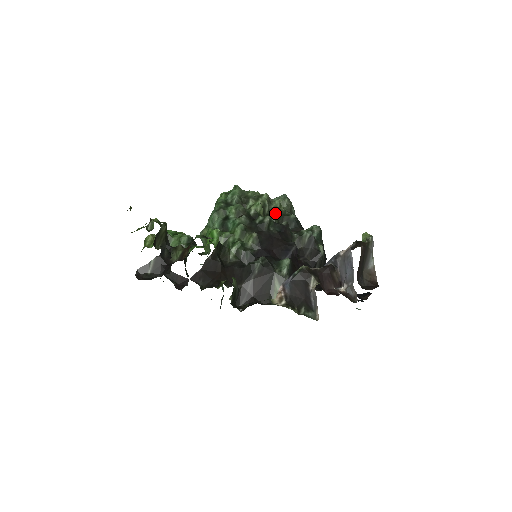
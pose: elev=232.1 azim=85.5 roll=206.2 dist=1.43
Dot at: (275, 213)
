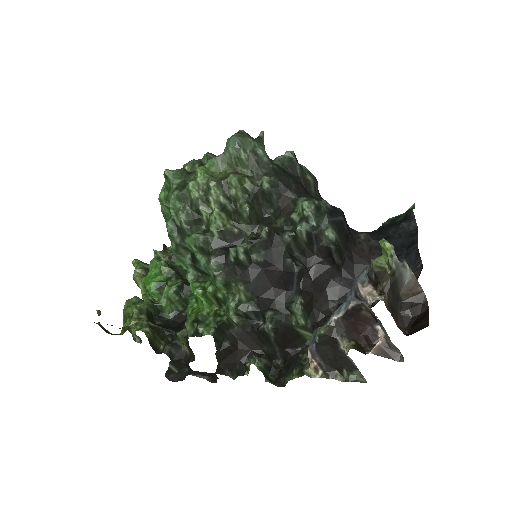
Dot at: (242, 210)
